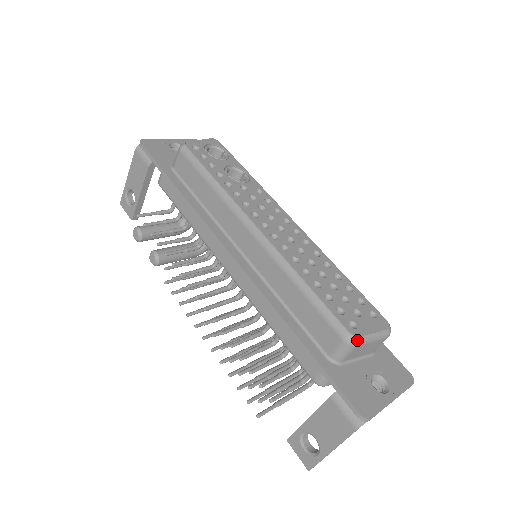
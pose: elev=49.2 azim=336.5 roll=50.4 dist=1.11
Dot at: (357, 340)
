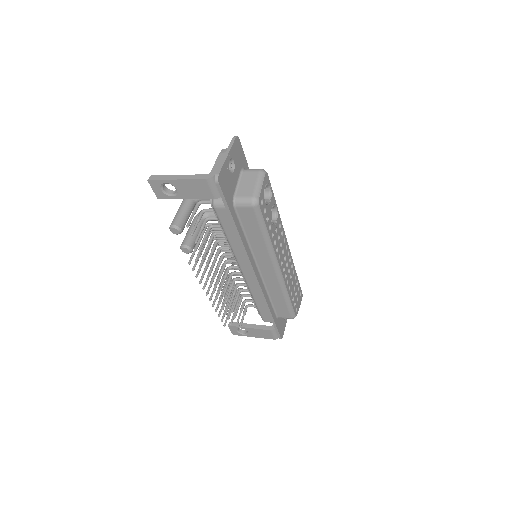
Dot at: occluded
